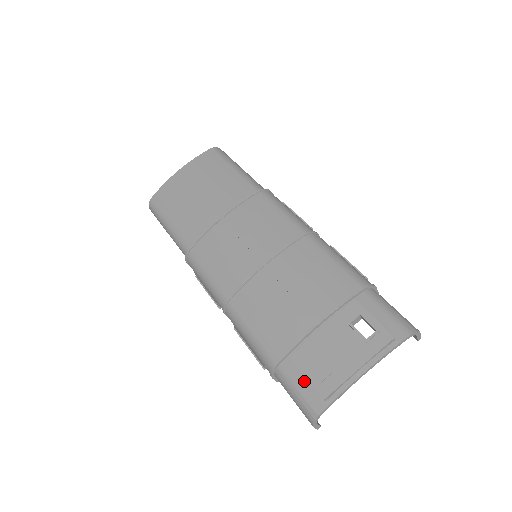
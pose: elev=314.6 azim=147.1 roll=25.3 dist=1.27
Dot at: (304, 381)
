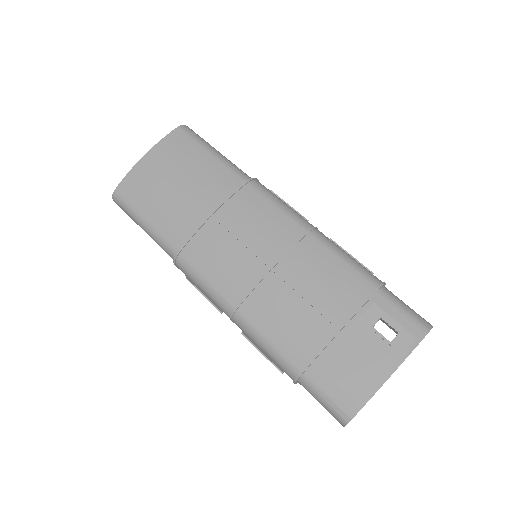
Dot at: (333, 387)
